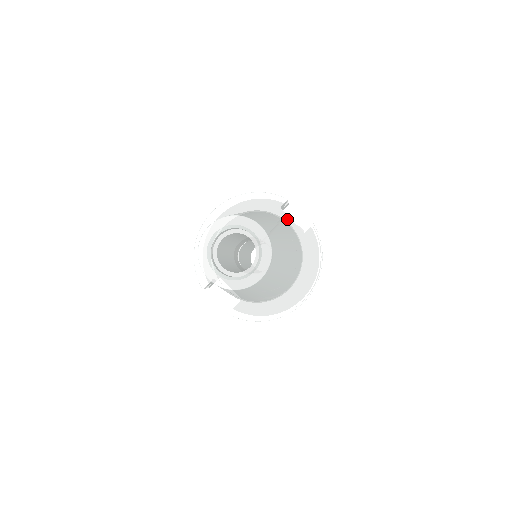
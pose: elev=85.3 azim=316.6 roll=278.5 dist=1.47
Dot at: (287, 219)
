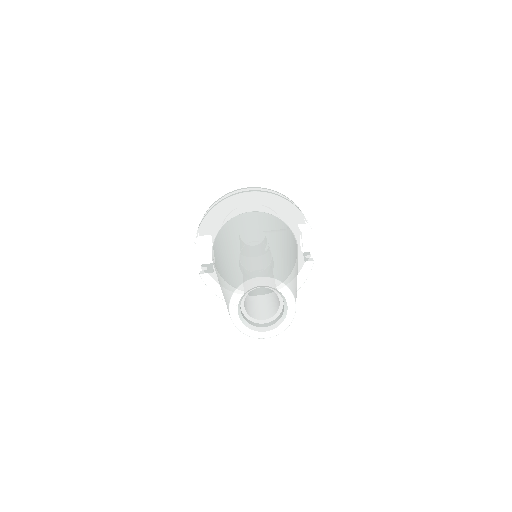
Dot at: (299, 244)
